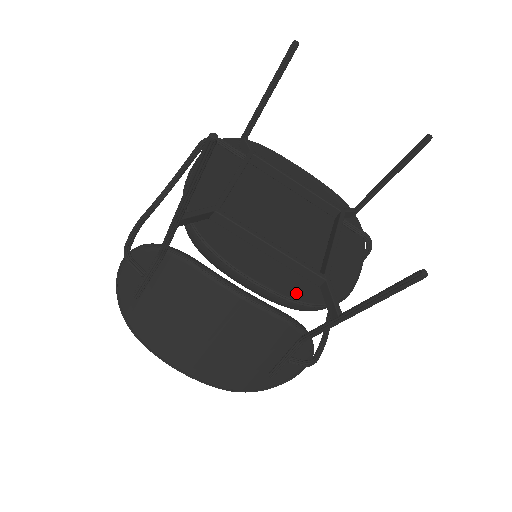
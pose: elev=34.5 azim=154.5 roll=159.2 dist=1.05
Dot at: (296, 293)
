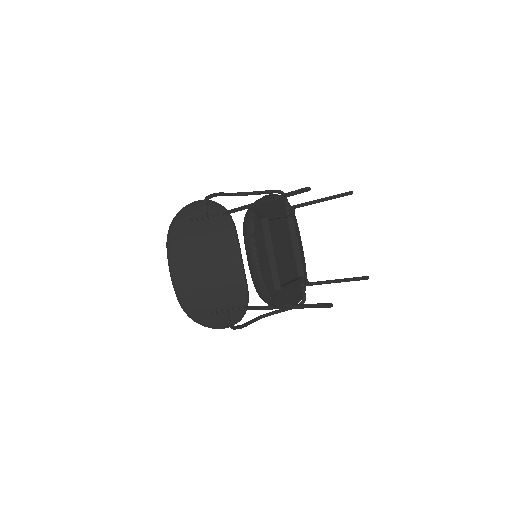
Dot at: (266, 281)
